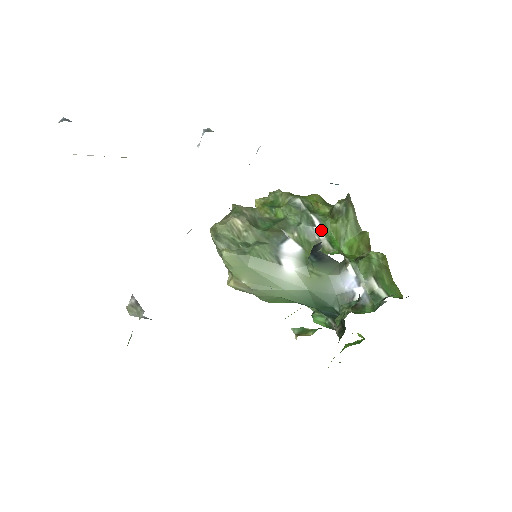
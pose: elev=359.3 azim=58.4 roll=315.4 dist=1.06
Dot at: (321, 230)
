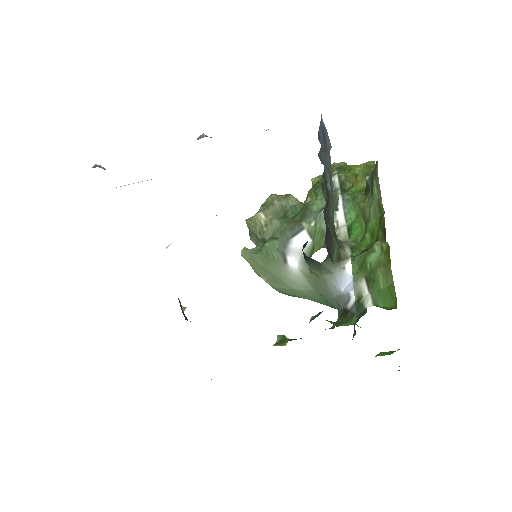
Dot at: (343, 214)
